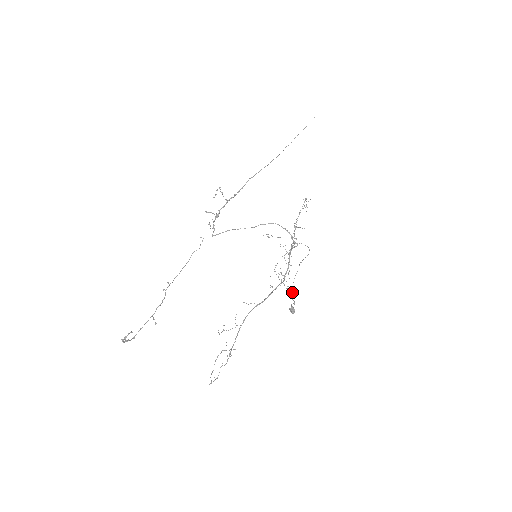
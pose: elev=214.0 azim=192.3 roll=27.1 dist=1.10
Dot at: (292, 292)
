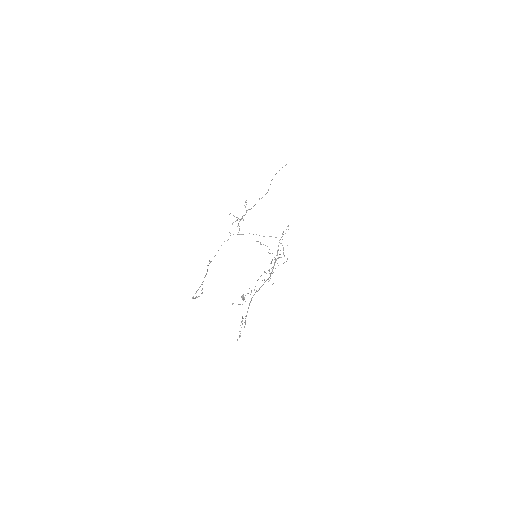
Dot at: (255, 286)
